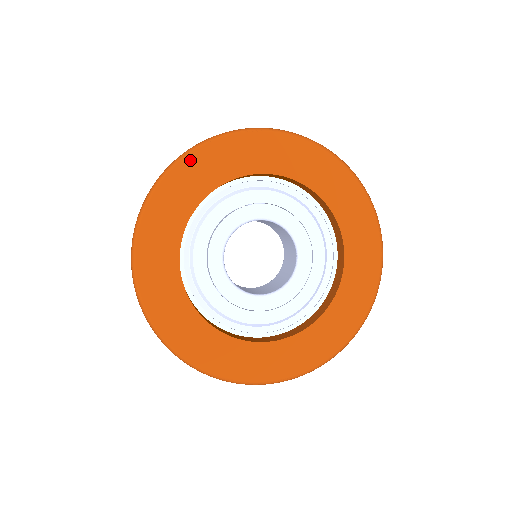
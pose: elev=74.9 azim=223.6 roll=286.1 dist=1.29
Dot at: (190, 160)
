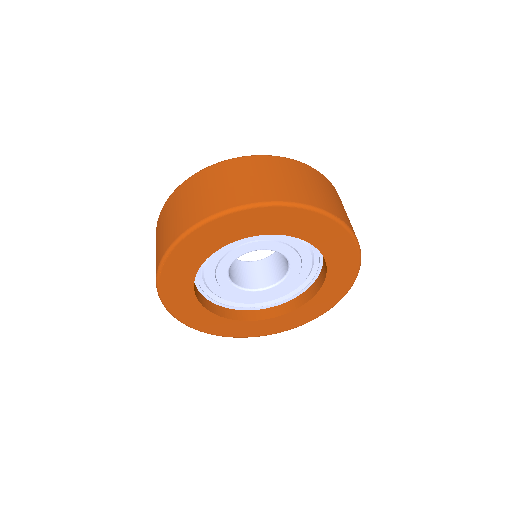
Dot at: (165, 296)
